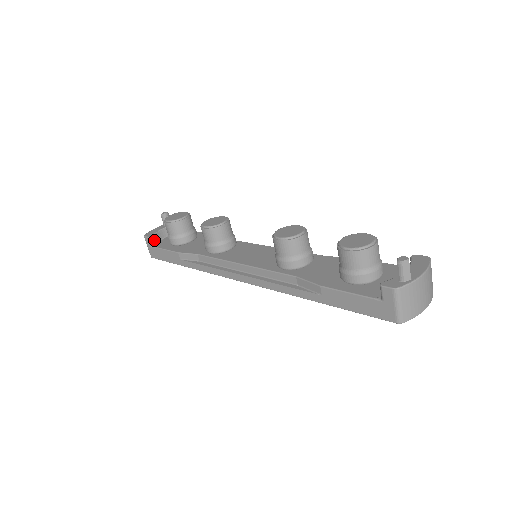
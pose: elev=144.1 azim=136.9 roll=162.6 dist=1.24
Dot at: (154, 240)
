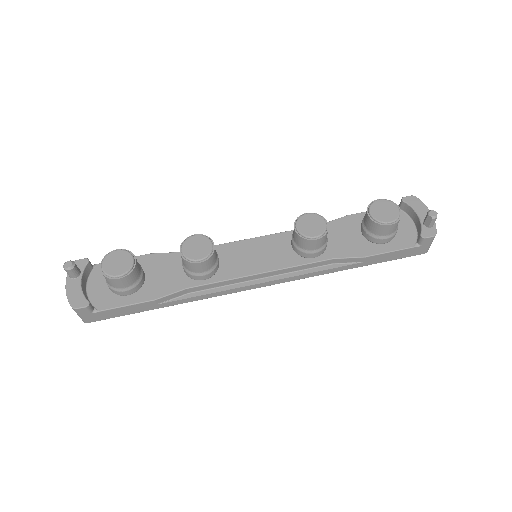
Dot at: (90, 304)
